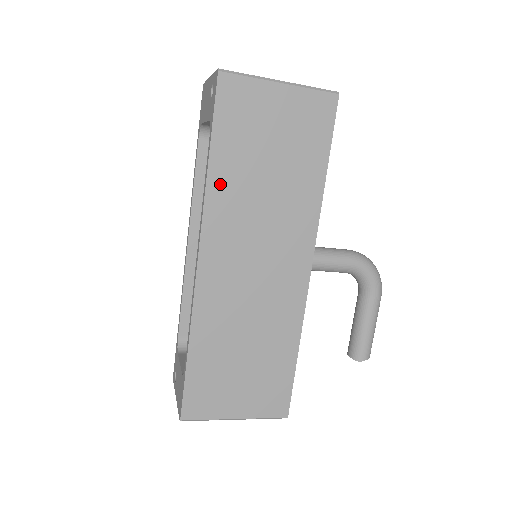
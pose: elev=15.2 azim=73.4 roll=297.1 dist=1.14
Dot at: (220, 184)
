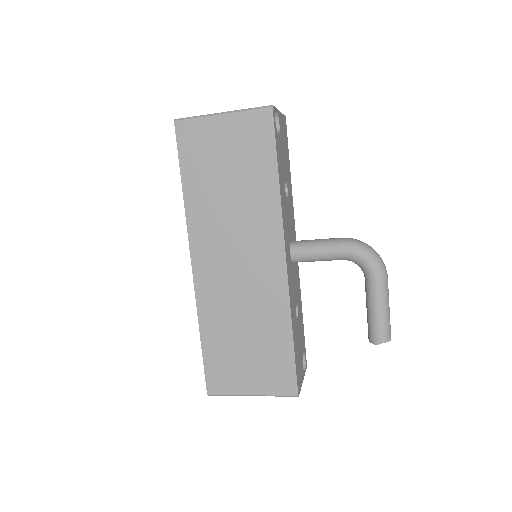
Dot at: (194, 204)
